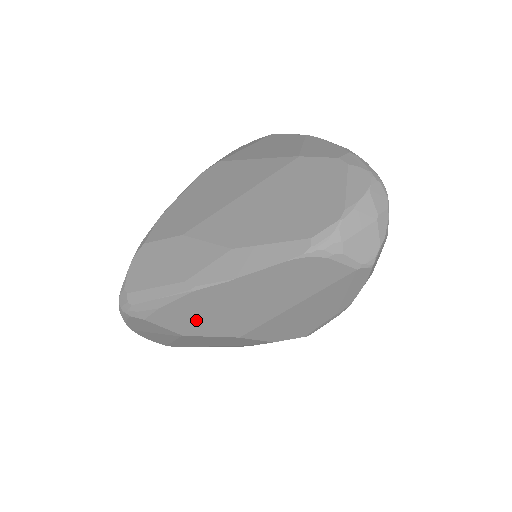
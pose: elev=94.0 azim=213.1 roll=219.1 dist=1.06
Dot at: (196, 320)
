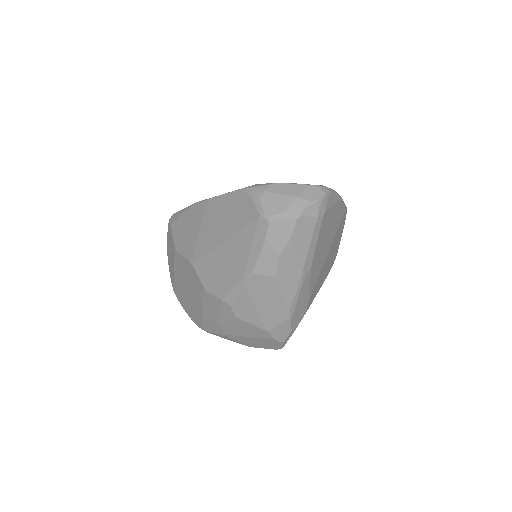
Dot at: (185, 235)
